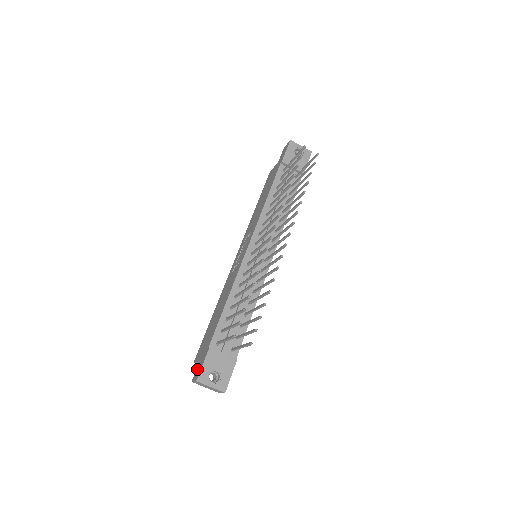
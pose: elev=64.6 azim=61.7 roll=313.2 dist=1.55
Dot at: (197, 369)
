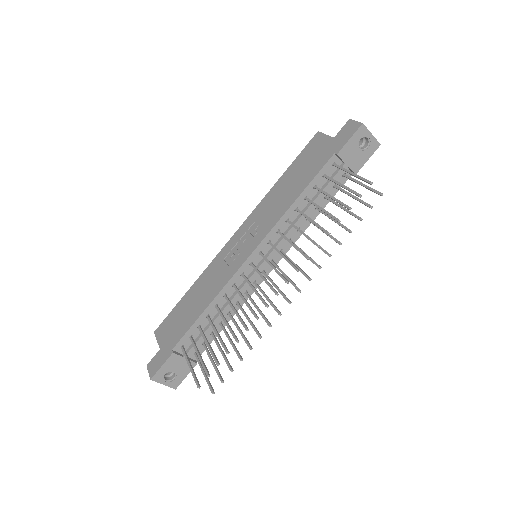
Dot at: (155, 359)
